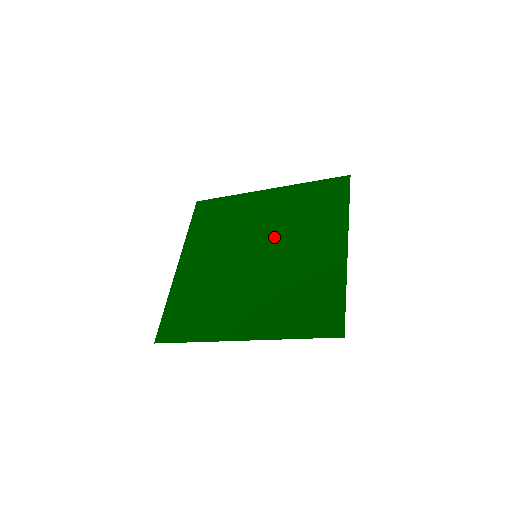
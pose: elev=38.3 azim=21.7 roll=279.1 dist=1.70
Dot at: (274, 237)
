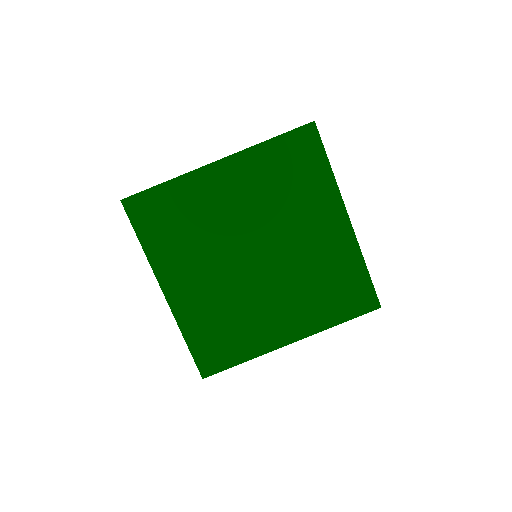
Dot at: (284, 264)
